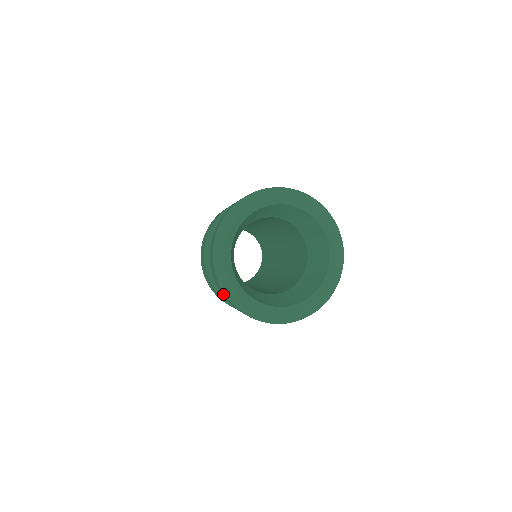
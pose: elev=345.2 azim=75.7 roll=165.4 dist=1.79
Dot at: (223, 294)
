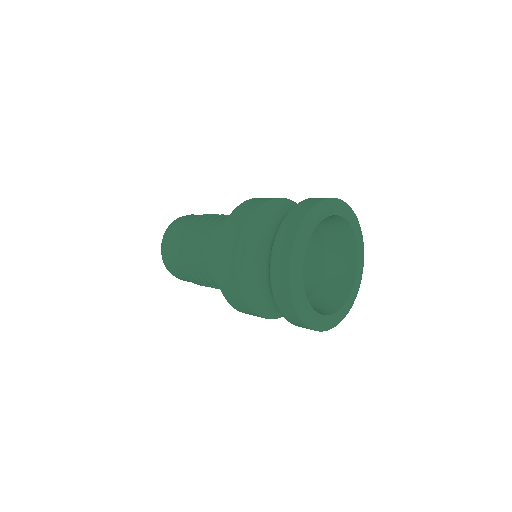
Dot at: (282, 267)
